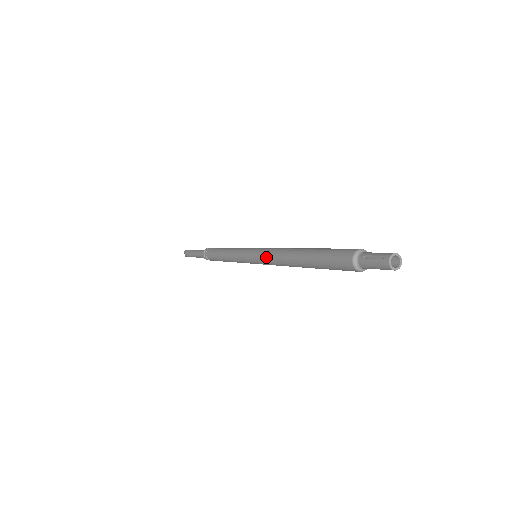
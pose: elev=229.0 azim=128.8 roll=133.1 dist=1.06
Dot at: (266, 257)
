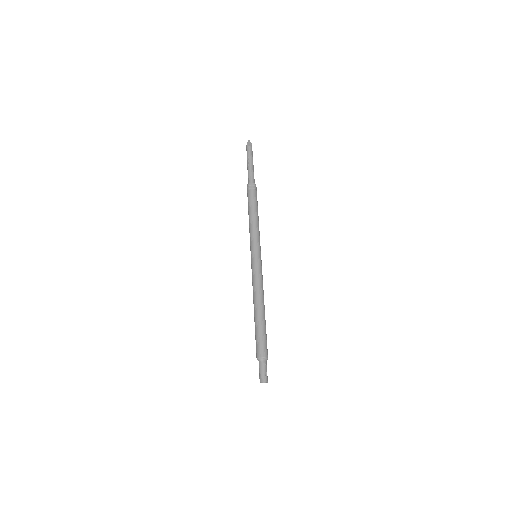
Dot at: (252, 279)
